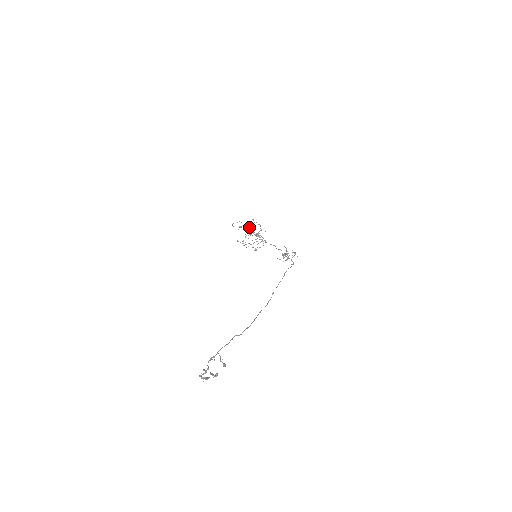
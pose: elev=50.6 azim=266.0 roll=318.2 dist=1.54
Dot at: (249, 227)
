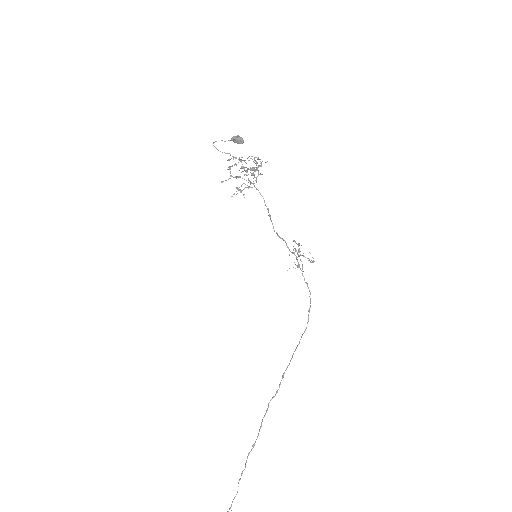
Dot at: (240, 142)
